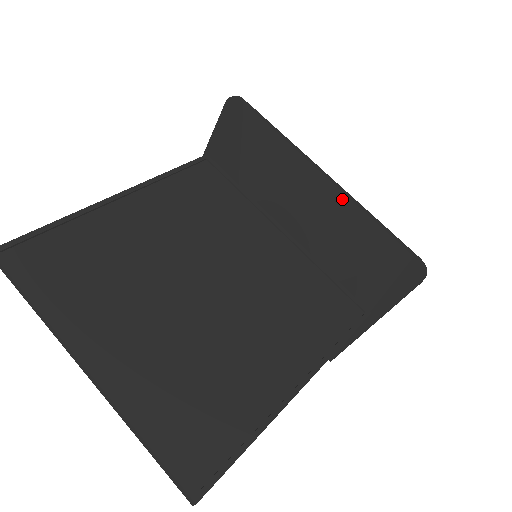
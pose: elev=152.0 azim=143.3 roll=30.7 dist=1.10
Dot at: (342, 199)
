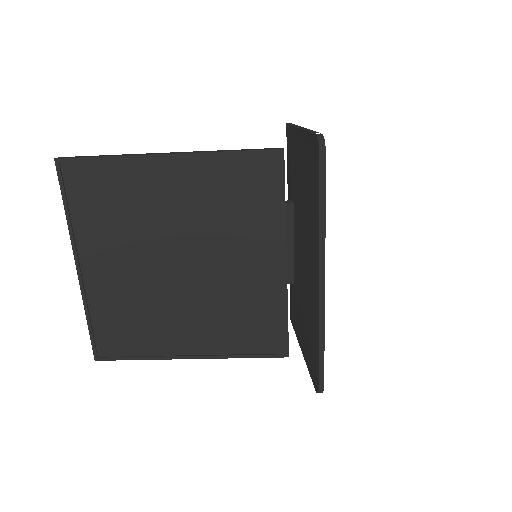
Dot at: (317, 305)
